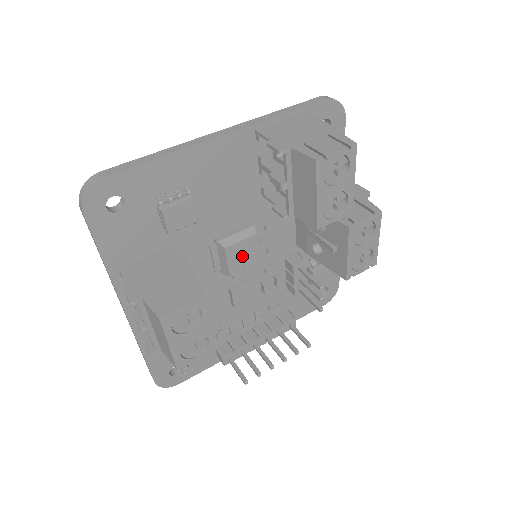
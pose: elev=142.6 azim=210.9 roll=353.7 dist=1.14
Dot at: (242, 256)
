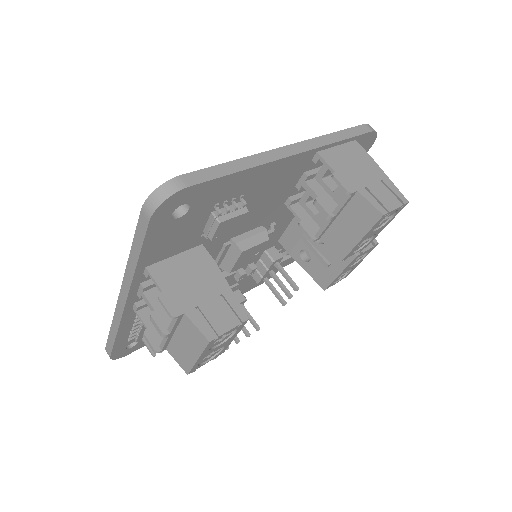
Dot at: (248, 257)
